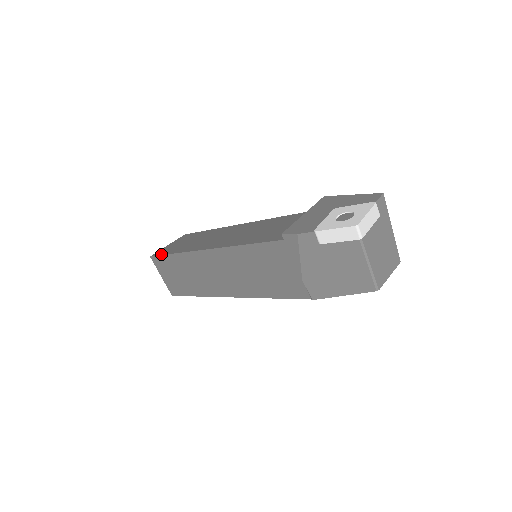
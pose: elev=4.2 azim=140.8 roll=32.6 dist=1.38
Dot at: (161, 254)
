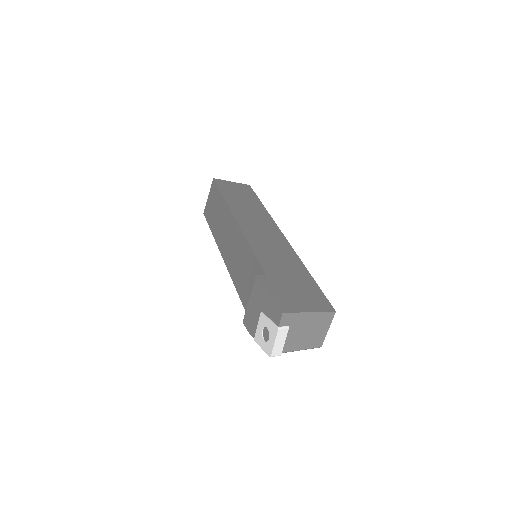
Dot at: (207, 221)
